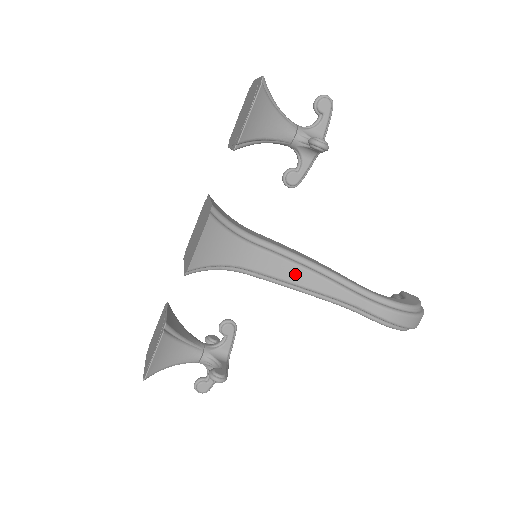
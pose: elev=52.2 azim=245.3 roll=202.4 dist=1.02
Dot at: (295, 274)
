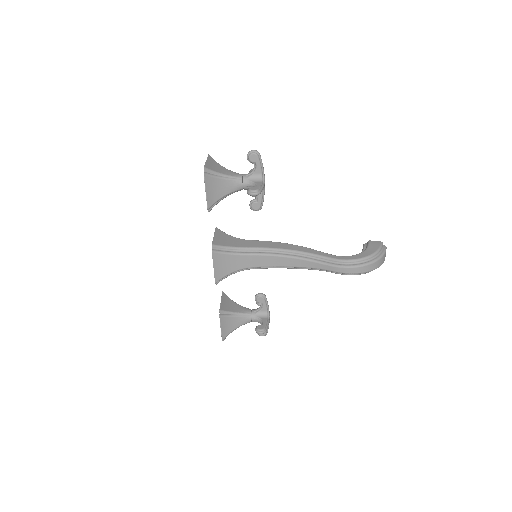
Dot at: (281, 261)
